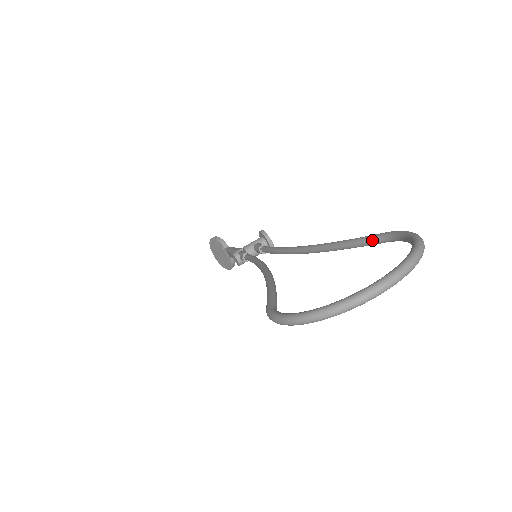
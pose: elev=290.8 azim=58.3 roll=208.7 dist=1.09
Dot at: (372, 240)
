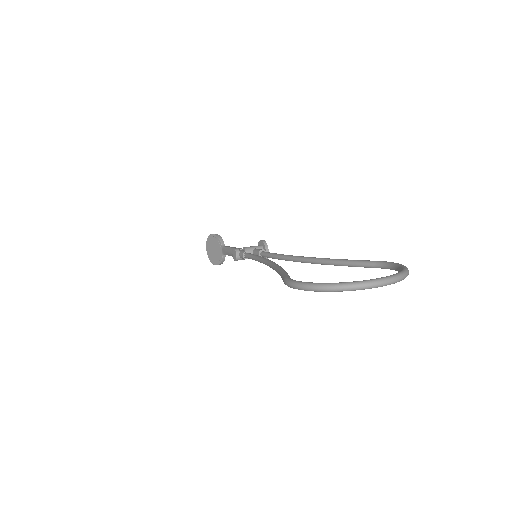
Dot at: (367, 263)
